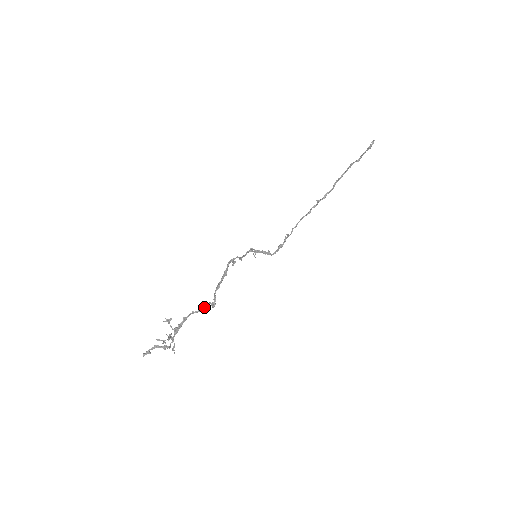
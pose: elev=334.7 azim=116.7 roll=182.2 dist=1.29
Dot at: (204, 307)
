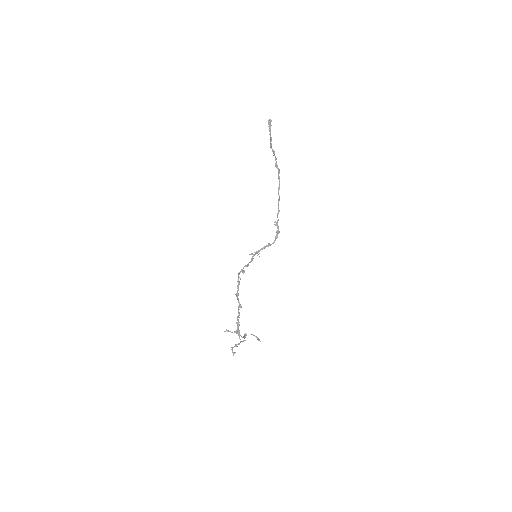
Dot at: (238, 311)
